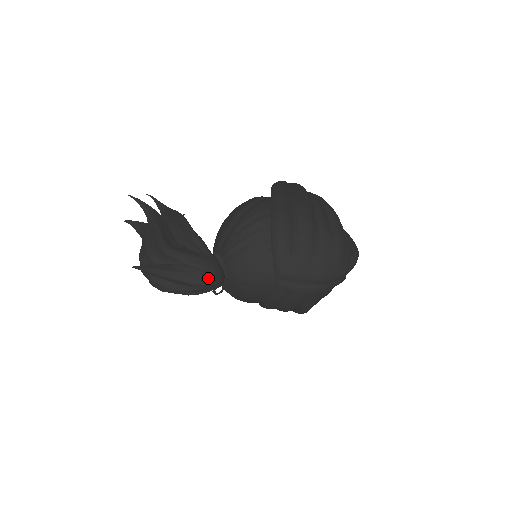
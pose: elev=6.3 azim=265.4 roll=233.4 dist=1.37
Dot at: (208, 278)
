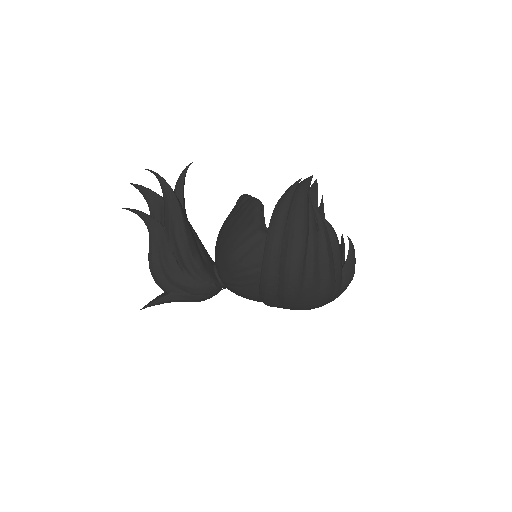
Dot at: (207, 298)
